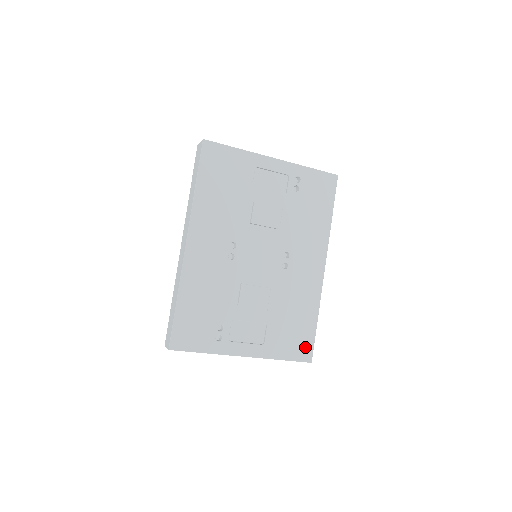
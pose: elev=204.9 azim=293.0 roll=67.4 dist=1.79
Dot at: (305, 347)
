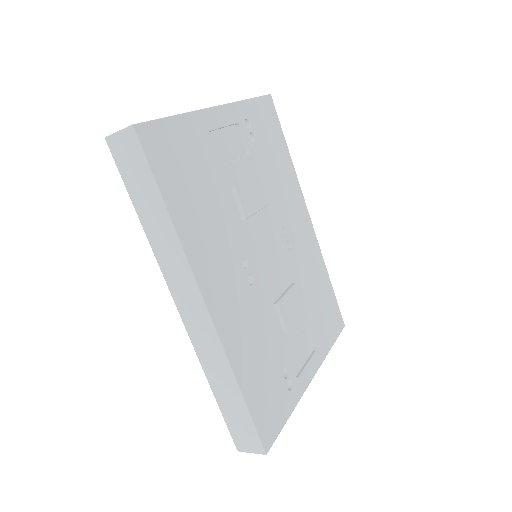
Dot at: (336, 316)
